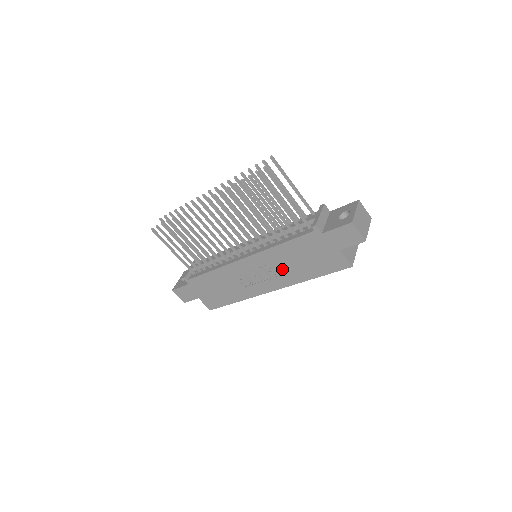
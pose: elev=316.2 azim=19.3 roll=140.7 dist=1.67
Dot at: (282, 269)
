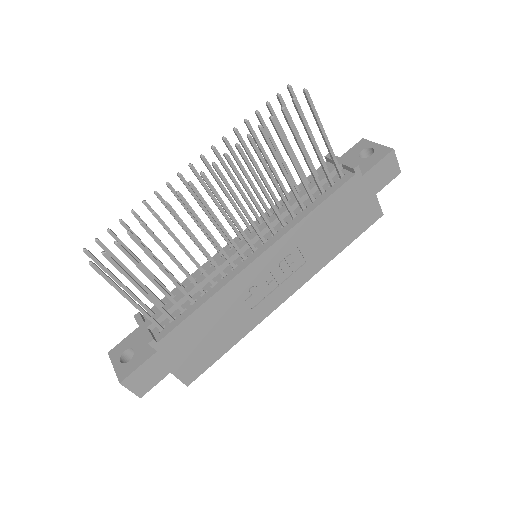
Dot at: (308, 252)
